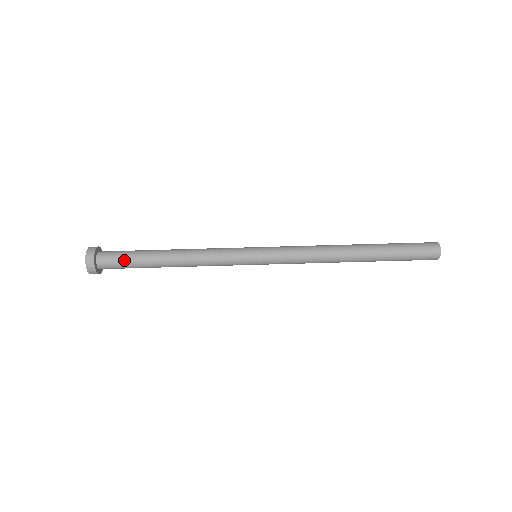
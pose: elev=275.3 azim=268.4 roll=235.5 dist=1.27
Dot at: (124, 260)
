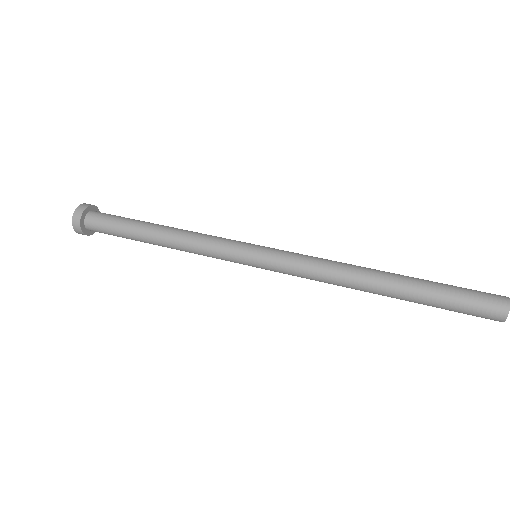
Dot at: (118, 216)
